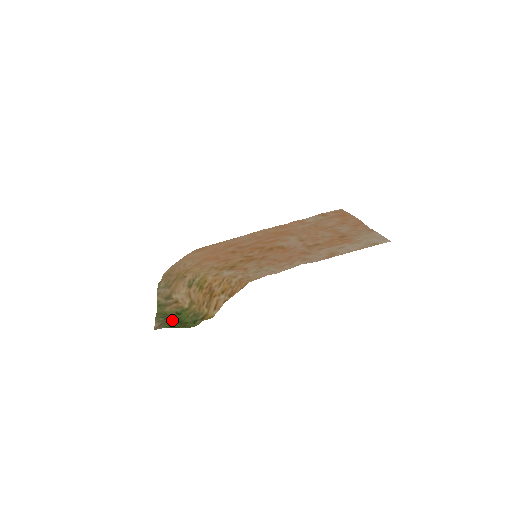
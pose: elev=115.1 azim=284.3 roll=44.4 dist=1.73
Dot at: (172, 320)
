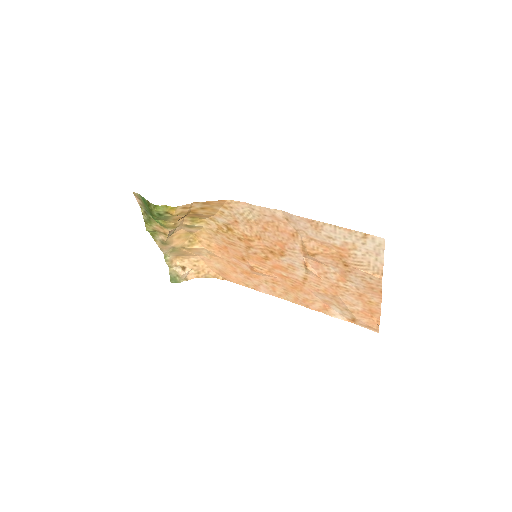
Dot at: (149, 212)
